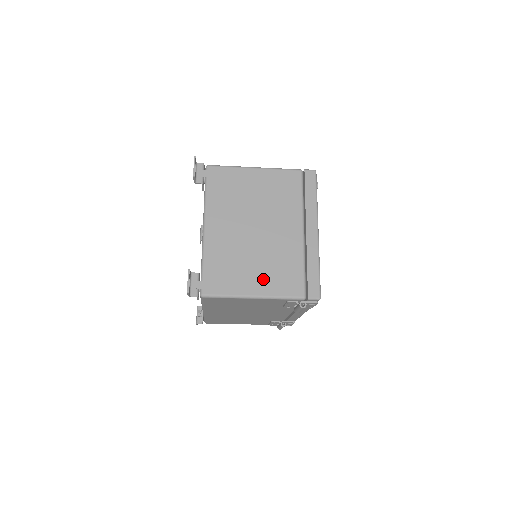
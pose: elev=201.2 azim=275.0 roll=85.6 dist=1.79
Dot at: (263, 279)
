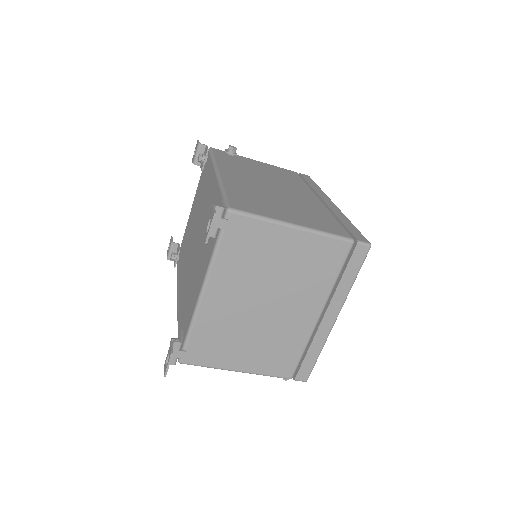
Dot at: (254, 357)
